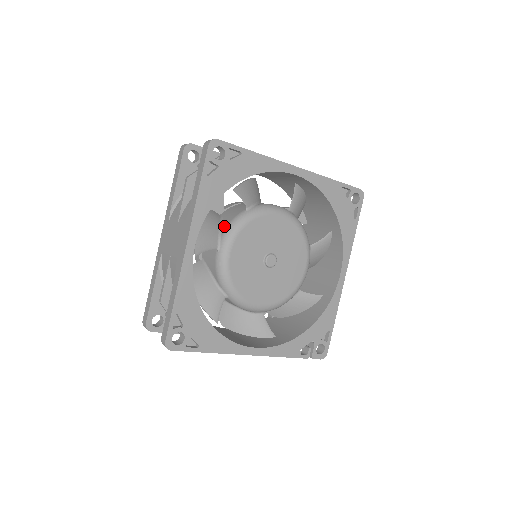
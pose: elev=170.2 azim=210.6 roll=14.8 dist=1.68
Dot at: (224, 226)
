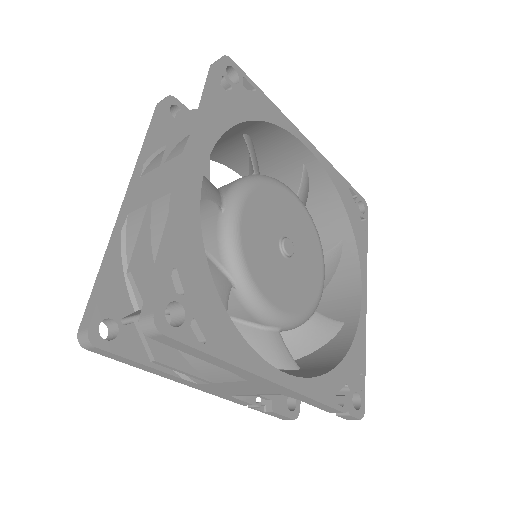
Dot at: (225, 187)
